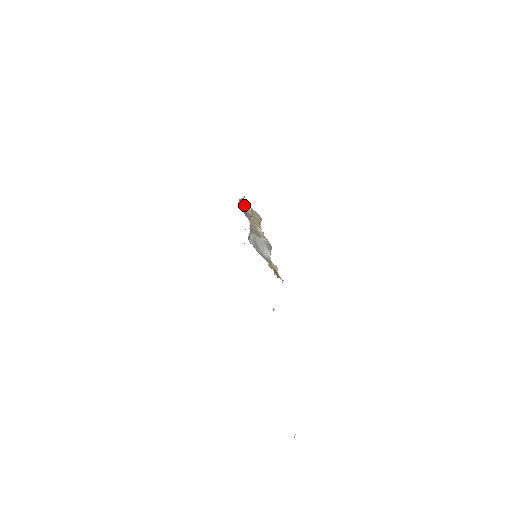
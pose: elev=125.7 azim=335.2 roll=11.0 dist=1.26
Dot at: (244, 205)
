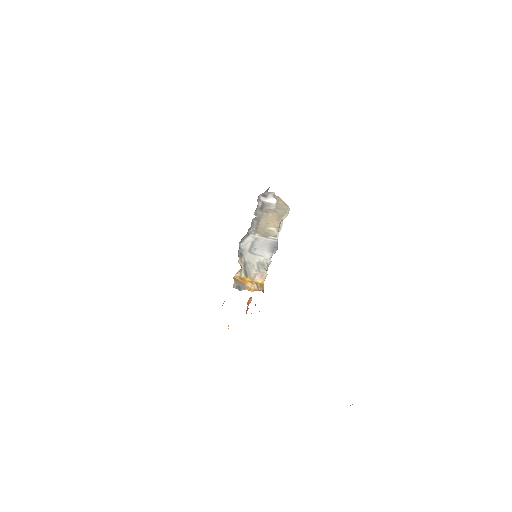
Dot at: (267, 199)
